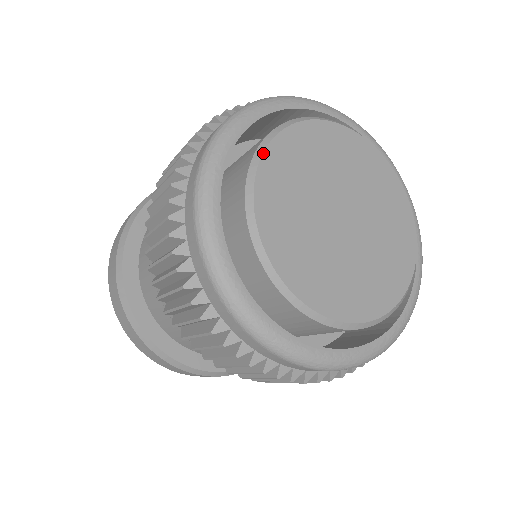
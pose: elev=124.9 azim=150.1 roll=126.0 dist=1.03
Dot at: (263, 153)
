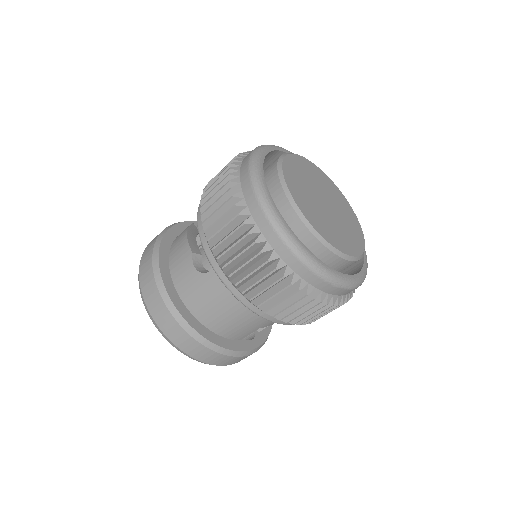
Dot at: (282, 166)
